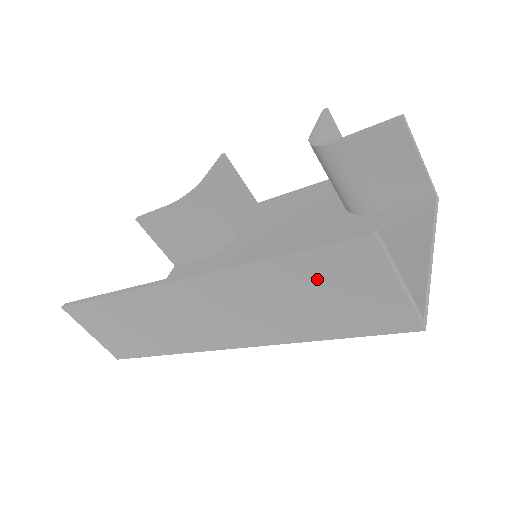
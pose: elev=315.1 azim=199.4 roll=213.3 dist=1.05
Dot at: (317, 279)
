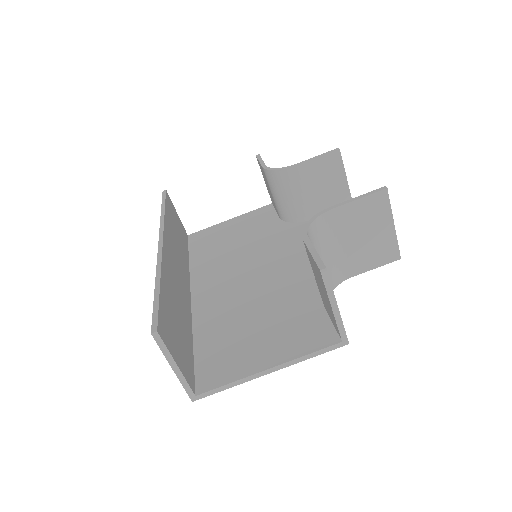
Dot at: occluded
